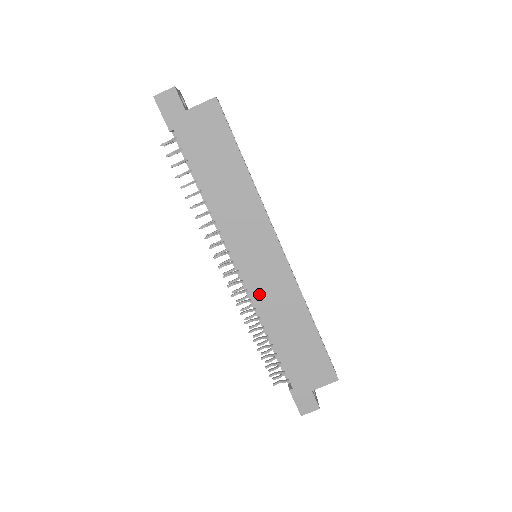
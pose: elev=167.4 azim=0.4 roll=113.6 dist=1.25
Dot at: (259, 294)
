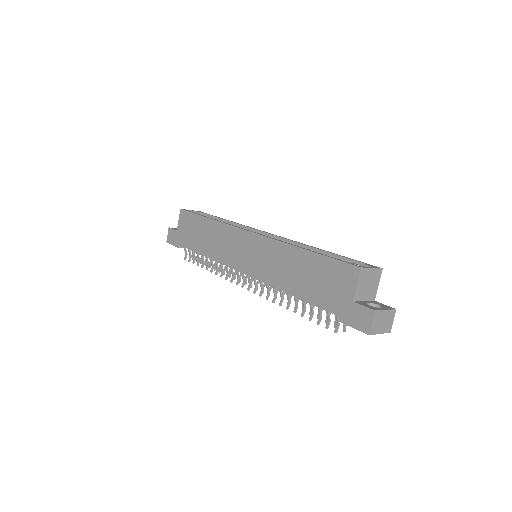
Dot at: (262, 273)
